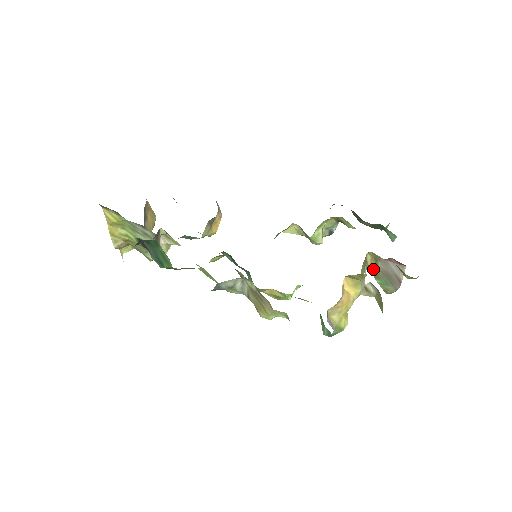
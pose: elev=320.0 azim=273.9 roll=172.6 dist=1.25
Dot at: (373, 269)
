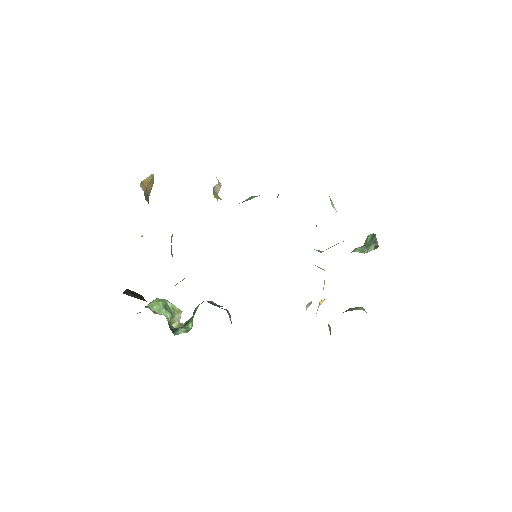
Dot at: occluded
